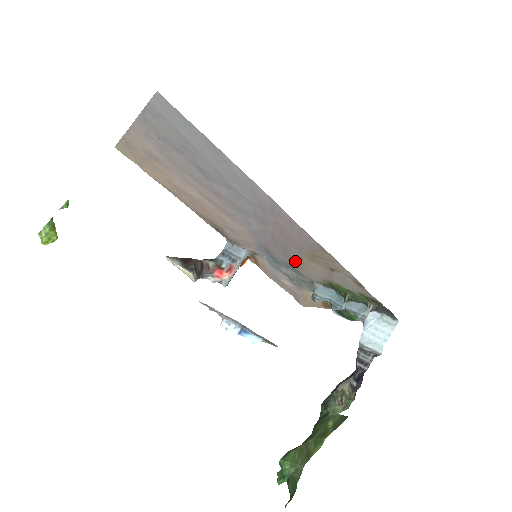
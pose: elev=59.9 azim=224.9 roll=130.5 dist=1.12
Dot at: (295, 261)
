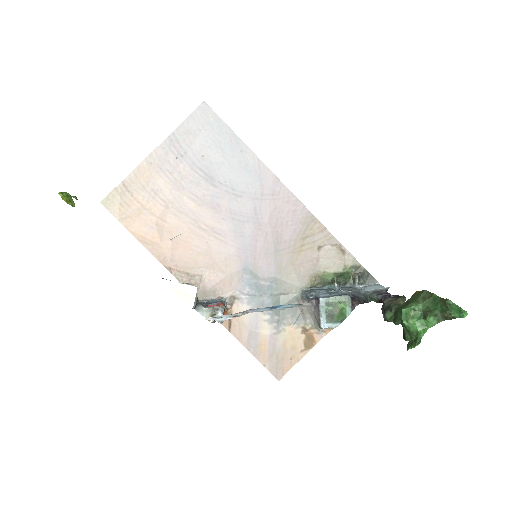
Dot at: (284, 265)
